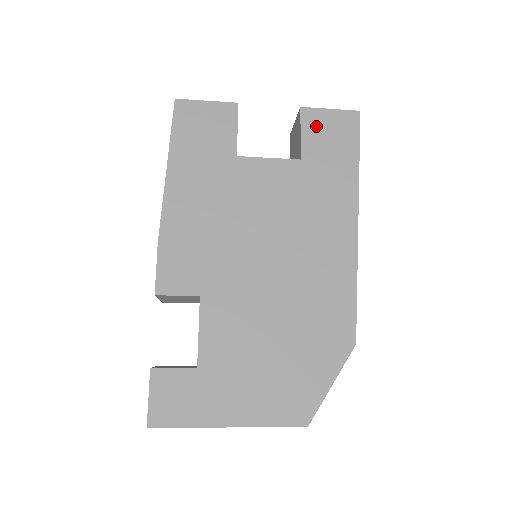
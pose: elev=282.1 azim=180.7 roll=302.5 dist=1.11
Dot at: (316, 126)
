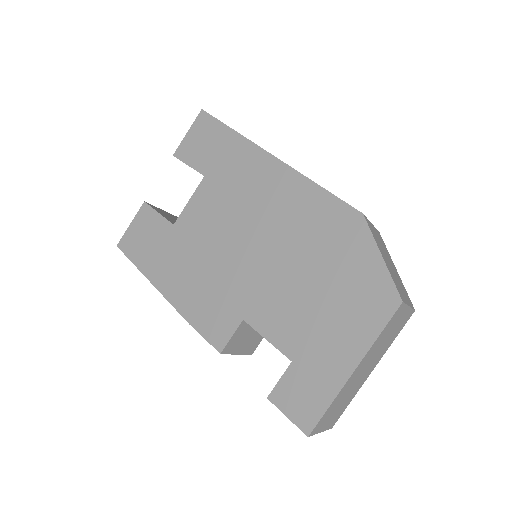
Dot at: (191, 151)
